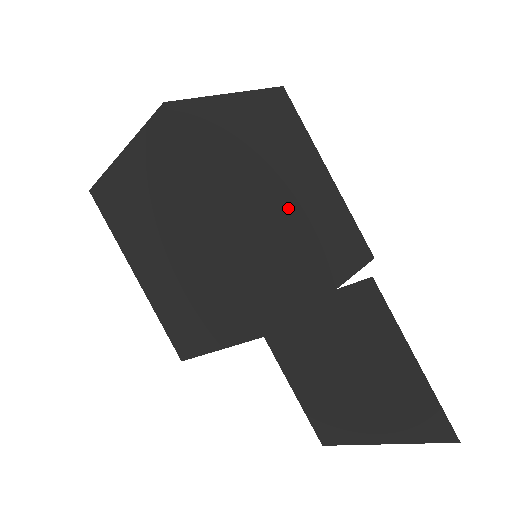
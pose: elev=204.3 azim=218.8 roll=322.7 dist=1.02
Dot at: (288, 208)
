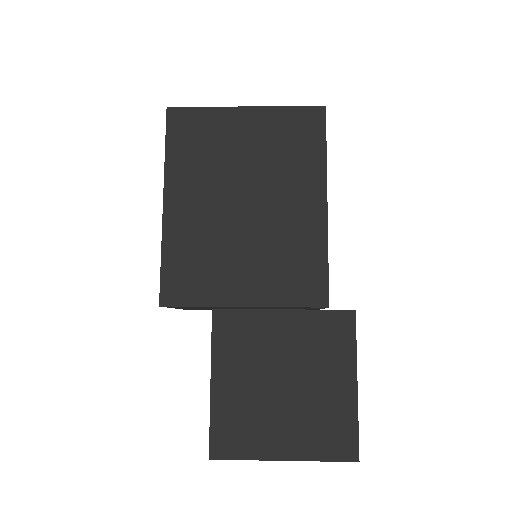
Dot at: occluded
